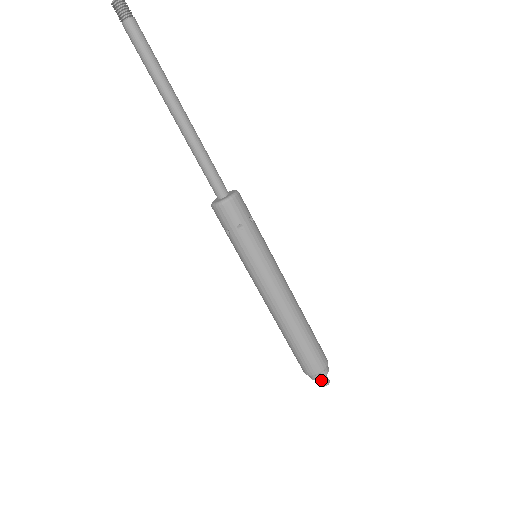
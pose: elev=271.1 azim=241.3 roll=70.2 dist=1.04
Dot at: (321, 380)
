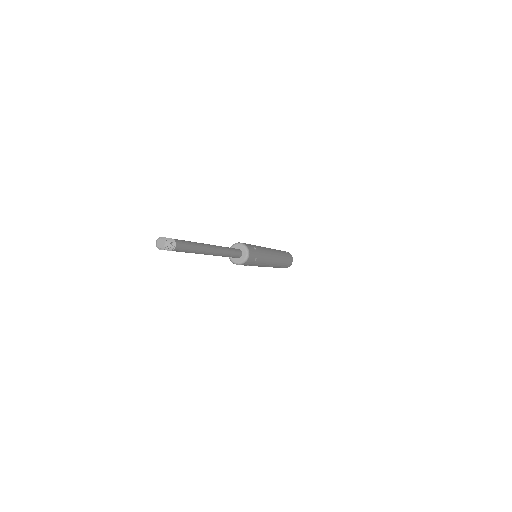
Dot at: occluded
